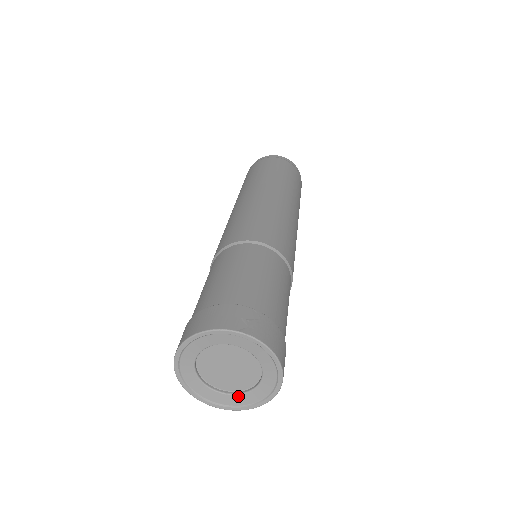
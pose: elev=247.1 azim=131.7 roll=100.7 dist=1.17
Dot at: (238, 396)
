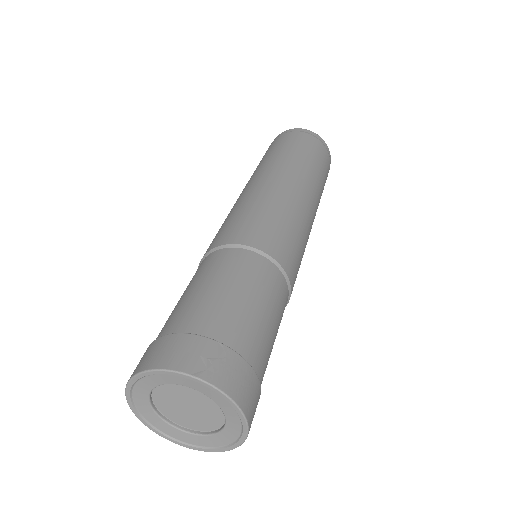
Dot at: (200, 437)
